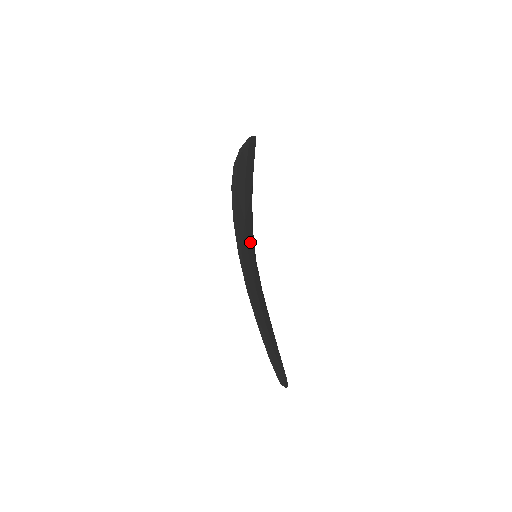
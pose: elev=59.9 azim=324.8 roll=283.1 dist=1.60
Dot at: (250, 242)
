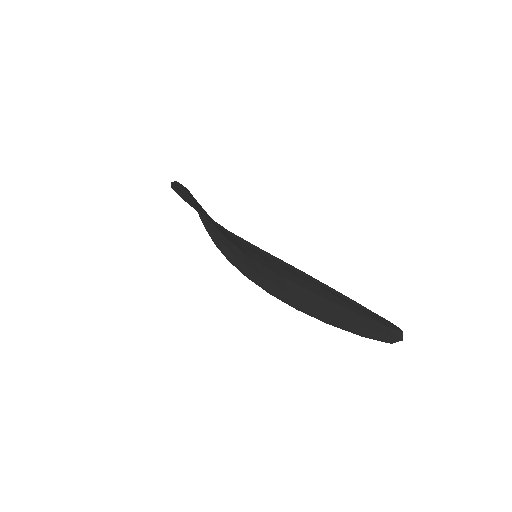
Dot at: occluded
